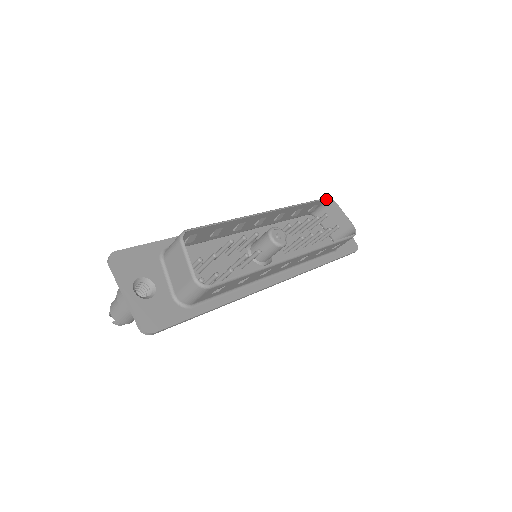
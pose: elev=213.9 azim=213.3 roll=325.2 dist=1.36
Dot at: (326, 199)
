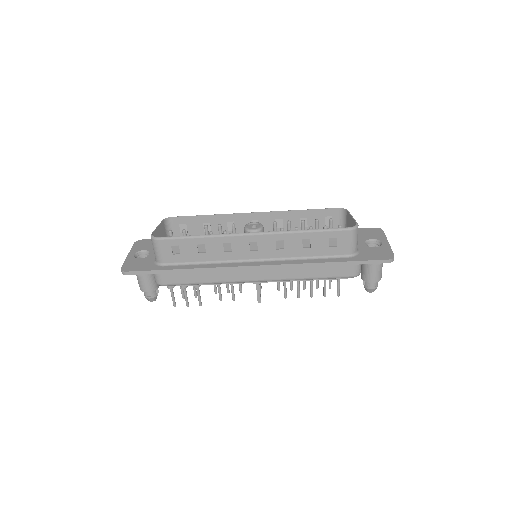
Dot at: (336, 209)
